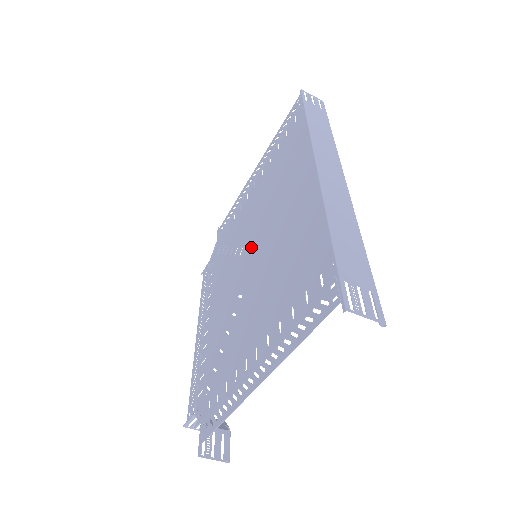
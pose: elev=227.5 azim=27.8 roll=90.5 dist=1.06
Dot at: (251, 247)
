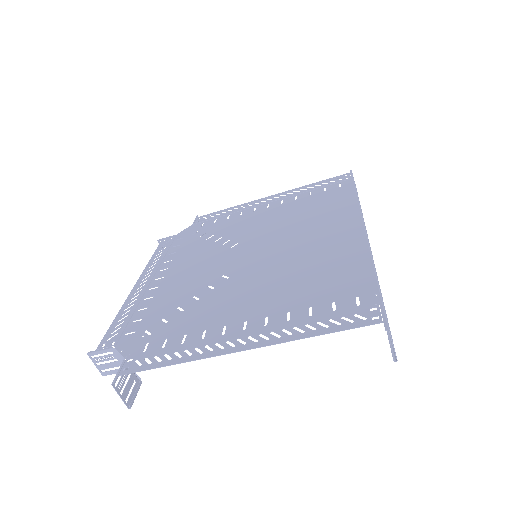
Dot at: (253, 247)
